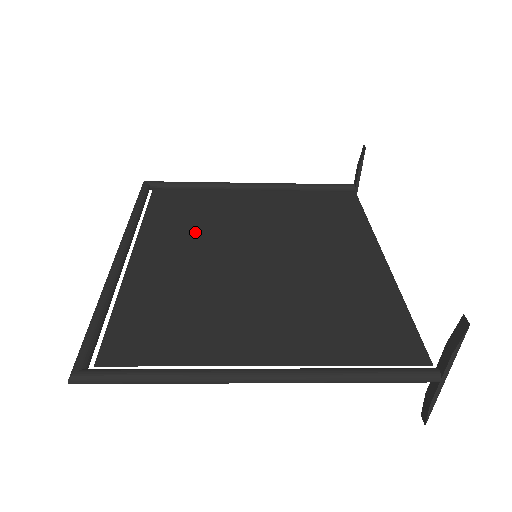
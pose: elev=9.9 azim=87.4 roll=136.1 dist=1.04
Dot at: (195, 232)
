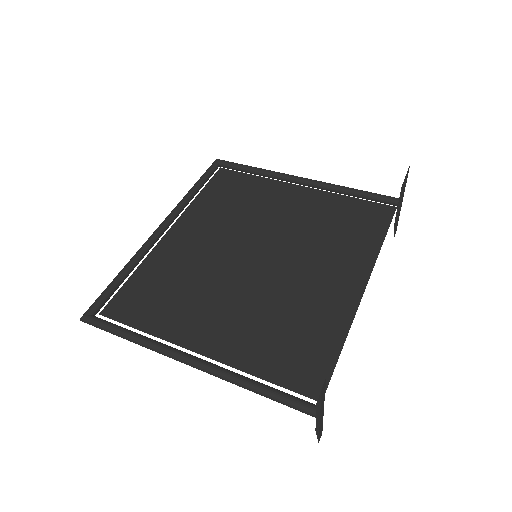
Dot at: (225, 220)
